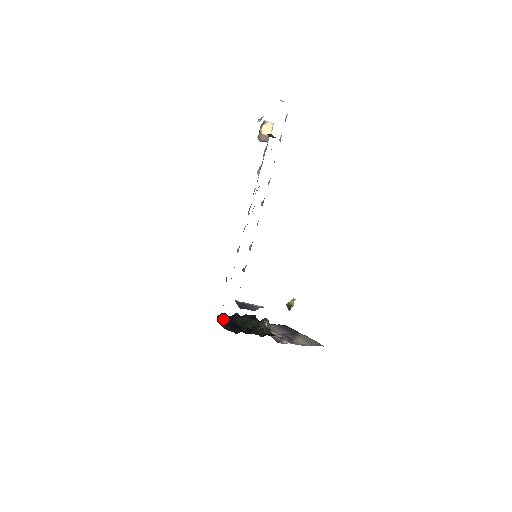
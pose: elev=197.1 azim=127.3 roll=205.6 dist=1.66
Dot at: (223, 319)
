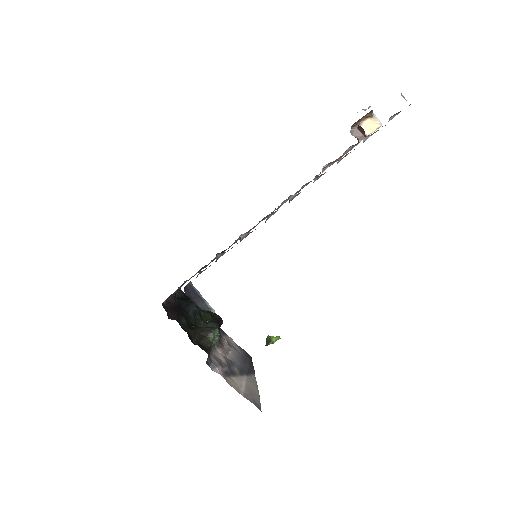
Dot at: (180, 296)
